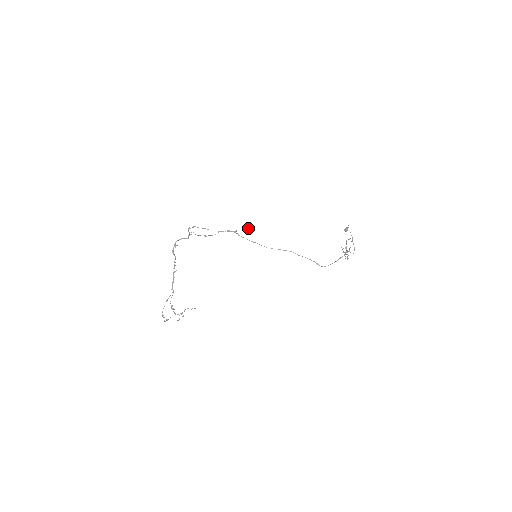
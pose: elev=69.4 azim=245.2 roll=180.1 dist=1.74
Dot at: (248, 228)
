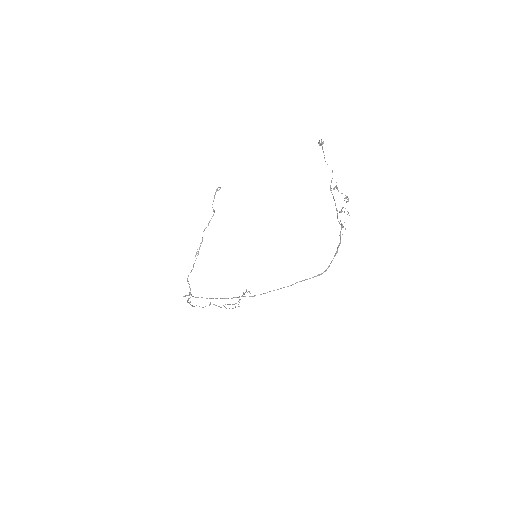
Dot at: occluded
